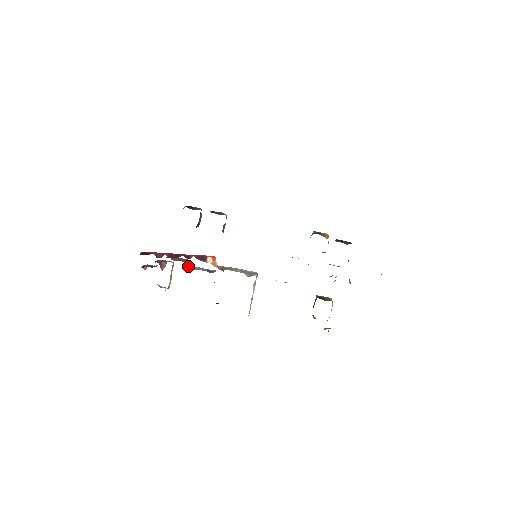
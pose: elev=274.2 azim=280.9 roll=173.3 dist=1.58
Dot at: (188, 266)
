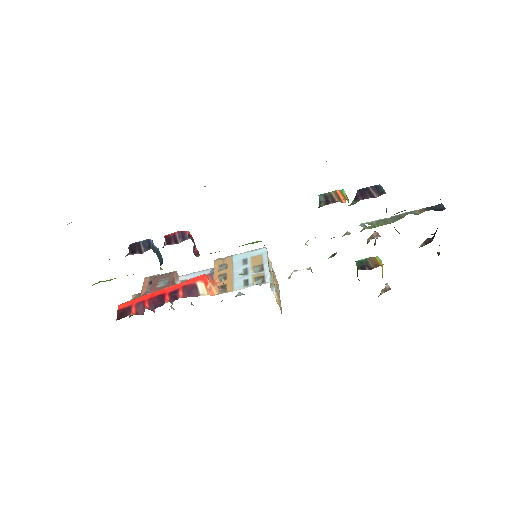
Dot at: occluded
